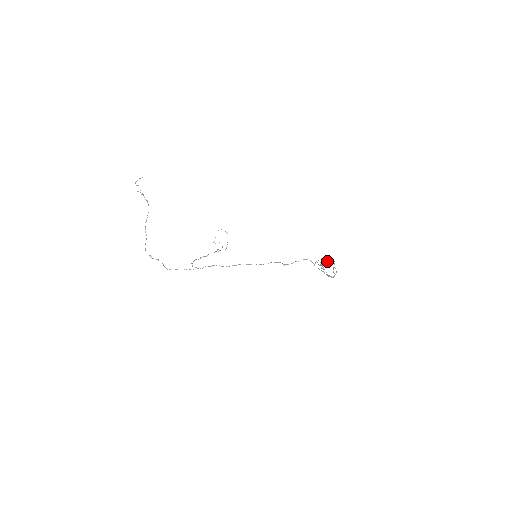
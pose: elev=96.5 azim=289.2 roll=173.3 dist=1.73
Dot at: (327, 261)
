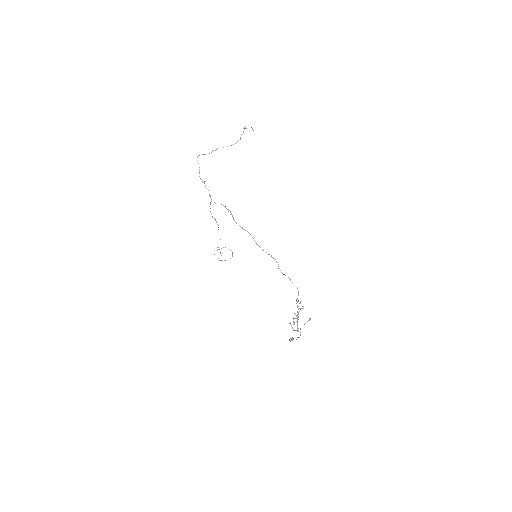
Dot at: occluded
